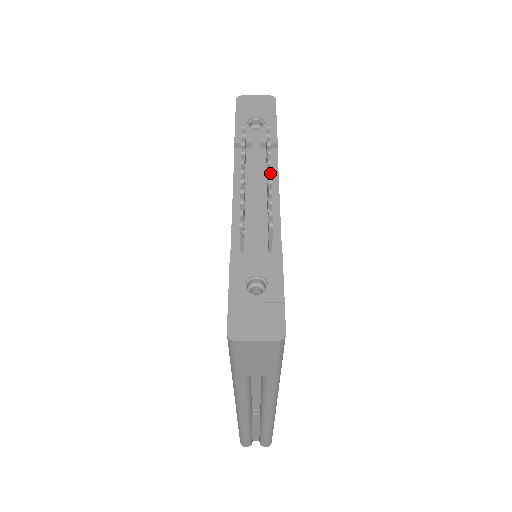
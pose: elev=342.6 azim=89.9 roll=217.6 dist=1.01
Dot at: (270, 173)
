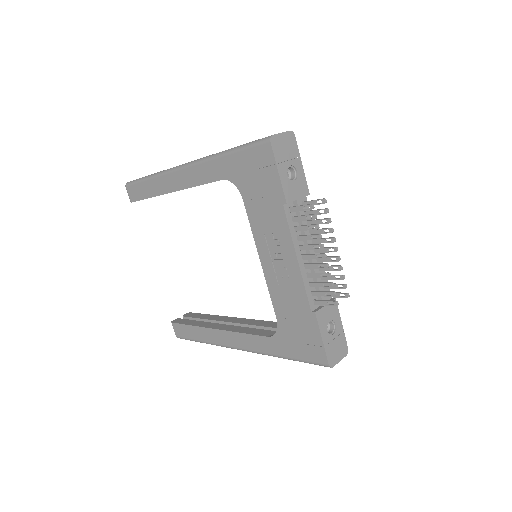
Dot at: occluded
